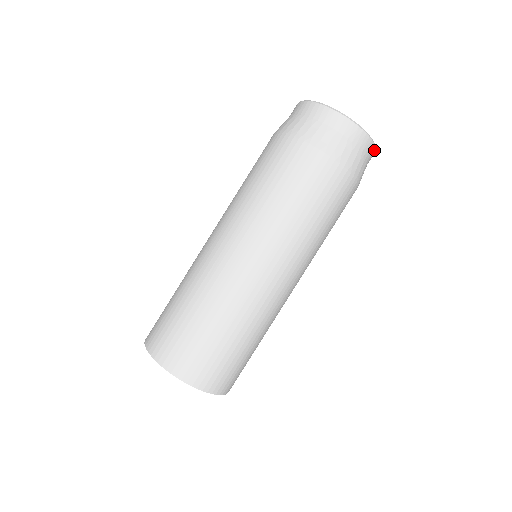
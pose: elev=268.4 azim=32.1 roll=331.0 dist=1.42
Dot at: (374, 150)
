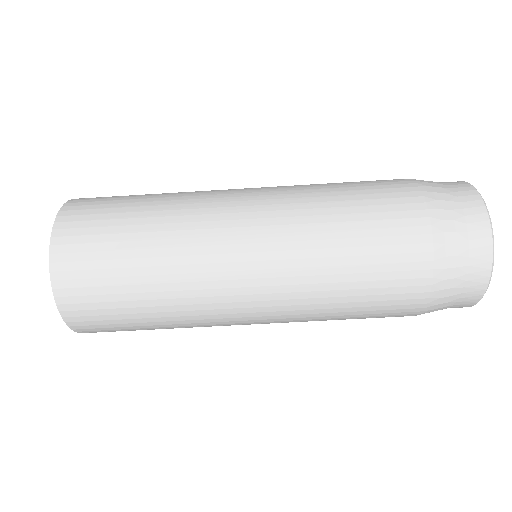
Dot at: (468, 306)
